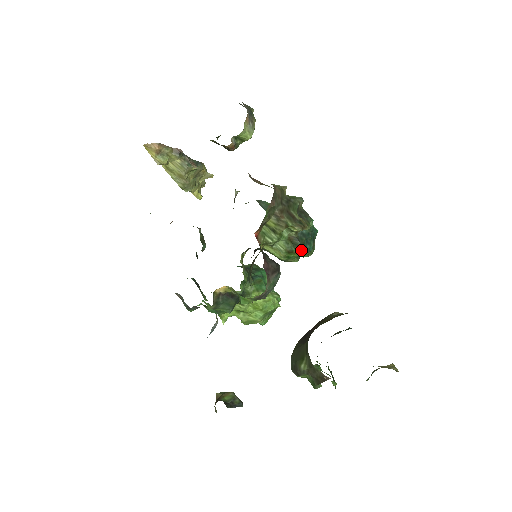
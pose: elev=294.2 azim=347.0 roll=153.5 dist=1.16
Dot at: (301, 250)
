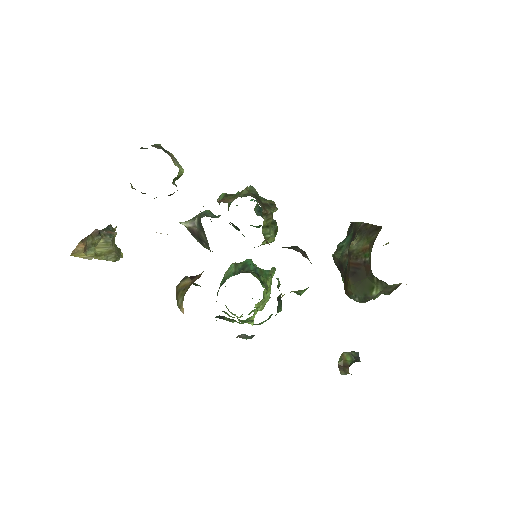
Dot at: occluded
